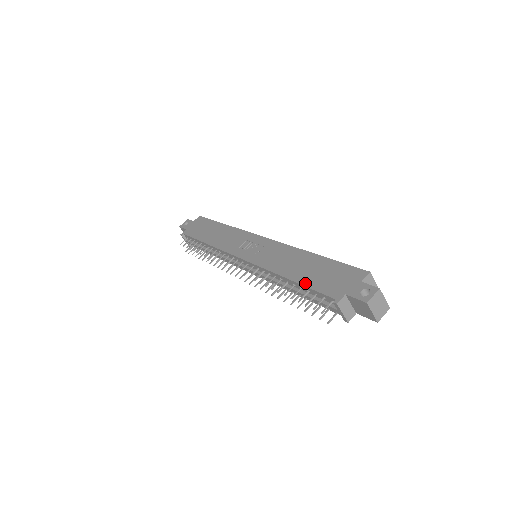
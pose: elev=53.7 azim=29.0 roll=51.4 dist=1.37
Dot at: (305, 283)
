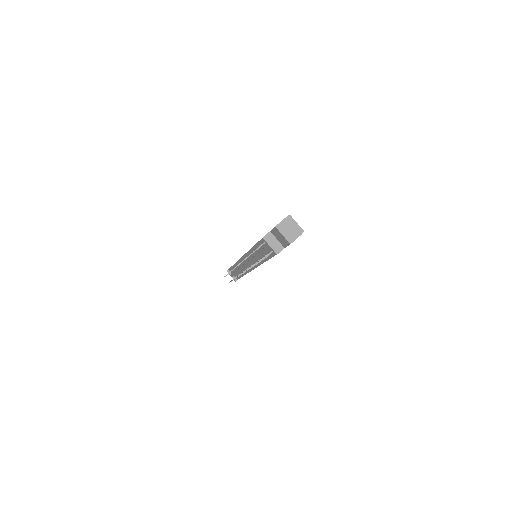
Dot at: occluded
